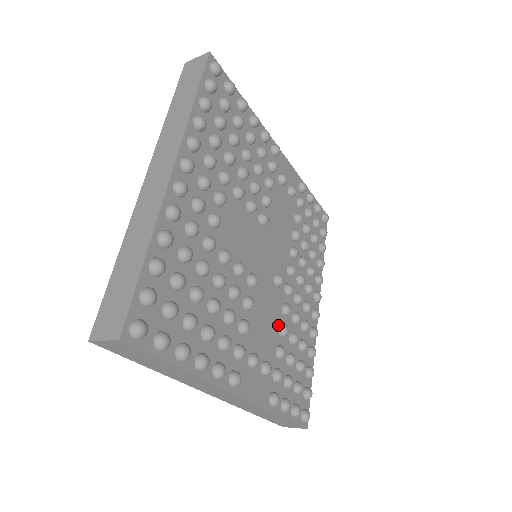
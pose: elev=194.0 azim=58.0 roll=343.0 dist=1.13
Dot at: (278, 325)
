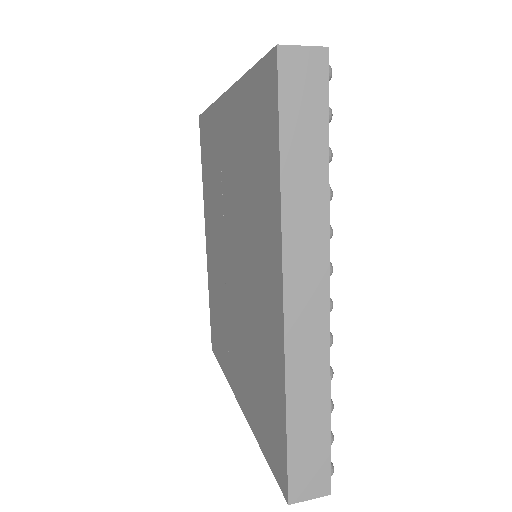
Dot at: occluded
